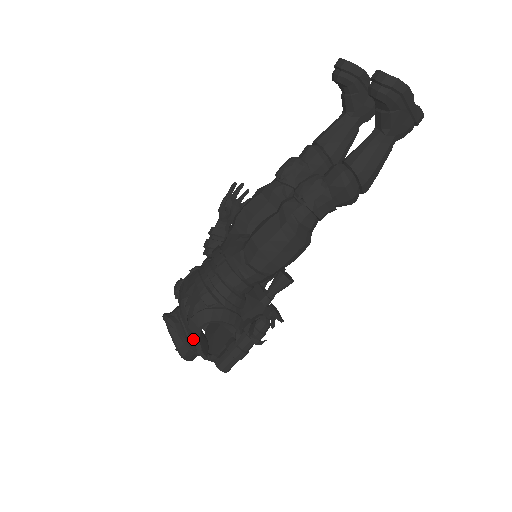
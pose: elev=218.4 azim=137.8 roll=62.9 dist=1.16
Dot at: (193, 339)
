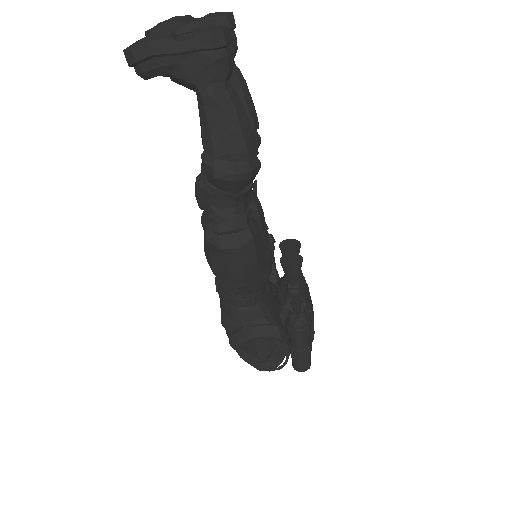
Dot at: (245, 360)
